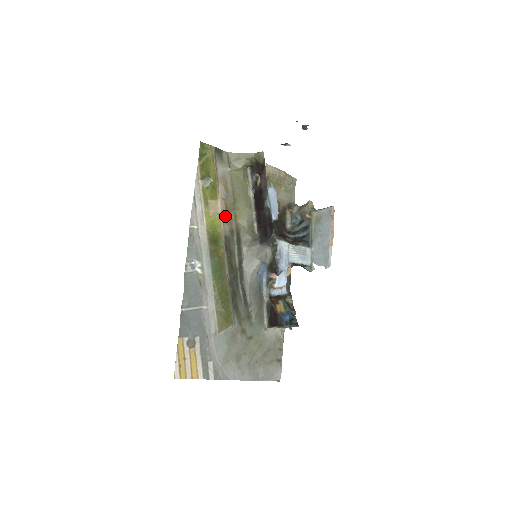
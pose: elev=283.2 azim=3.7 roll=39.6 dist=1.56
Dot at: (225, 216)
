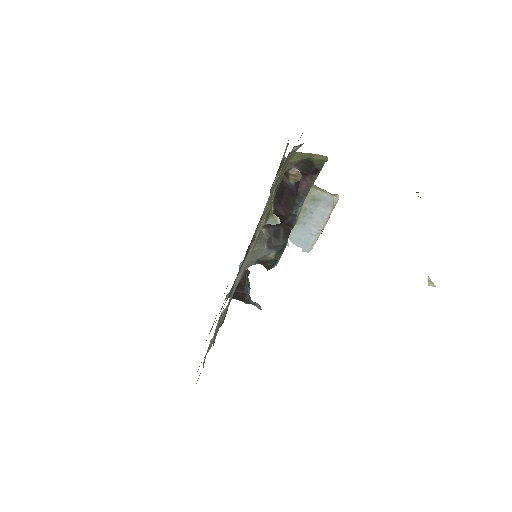
Dot at: occluded
